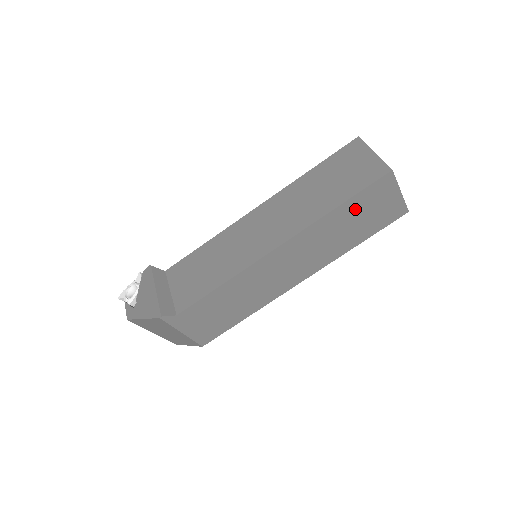
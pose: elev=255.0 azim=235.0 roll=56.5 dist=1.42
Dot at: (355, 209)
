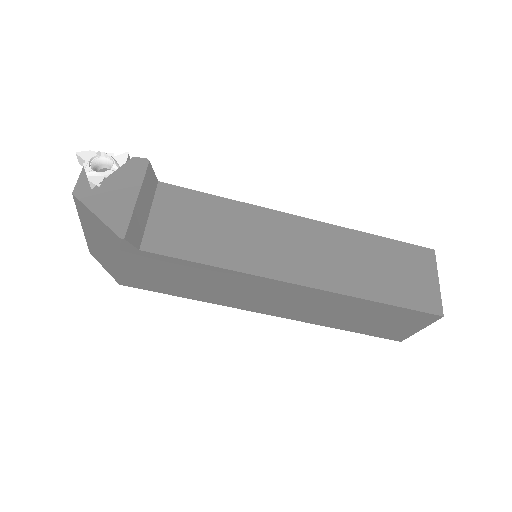
Dot at: (383, 313)
